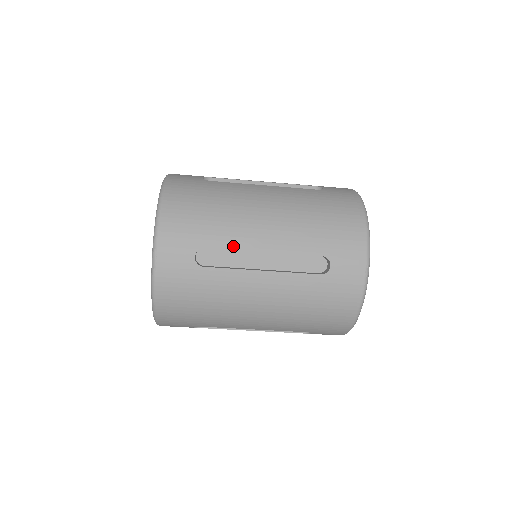
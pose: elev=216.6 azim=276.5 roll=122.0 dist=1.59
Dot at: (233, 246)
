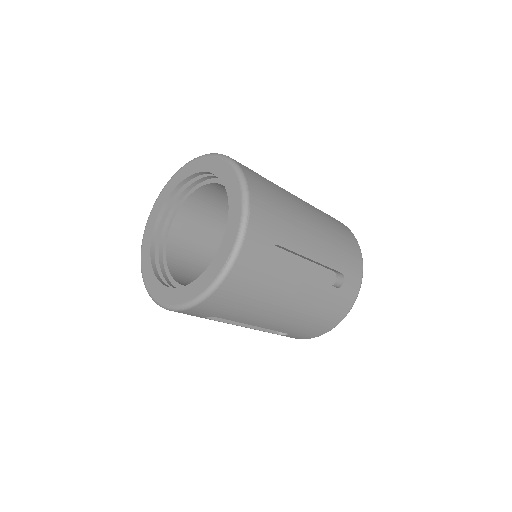
Dot at: (240, 321)
